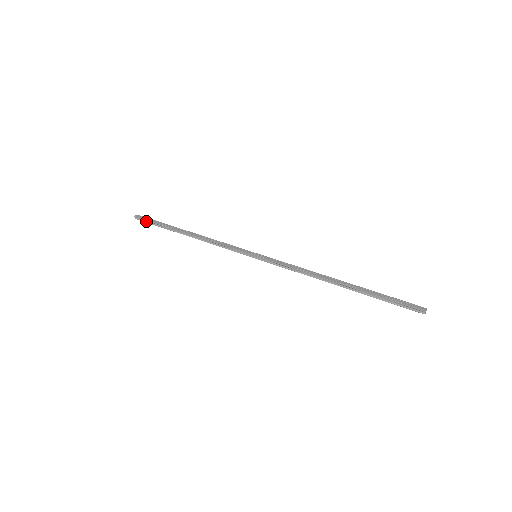
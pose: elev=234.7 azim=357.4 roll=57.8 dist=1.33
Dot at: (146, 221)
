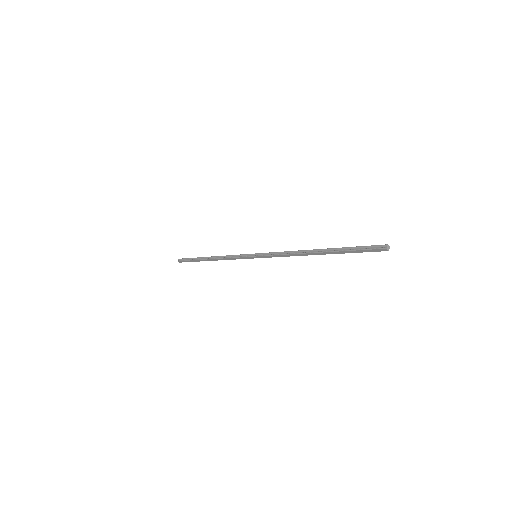
Dot at: (185, 260)
